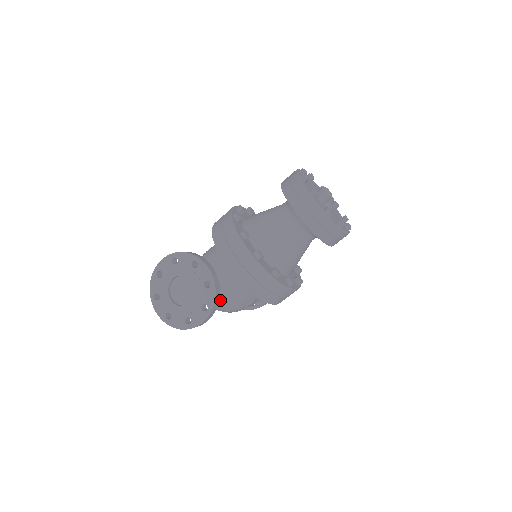
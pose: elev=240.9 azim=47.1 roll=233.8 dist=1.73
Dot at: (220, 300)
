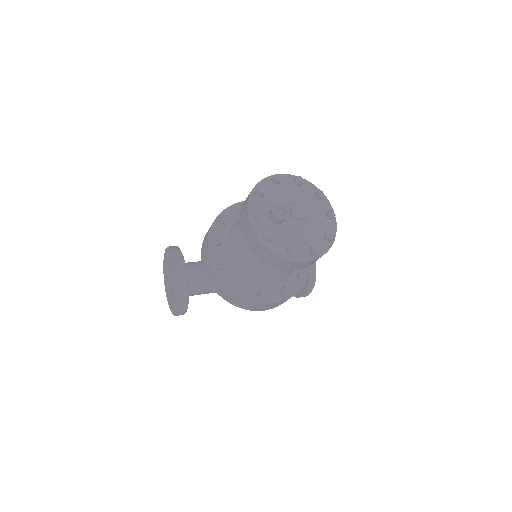
Dot at: occluded
